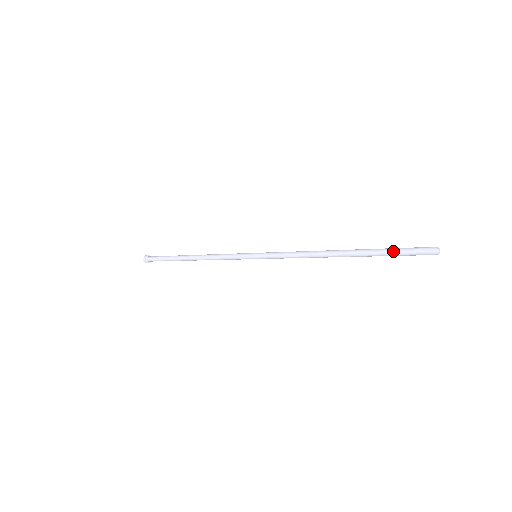
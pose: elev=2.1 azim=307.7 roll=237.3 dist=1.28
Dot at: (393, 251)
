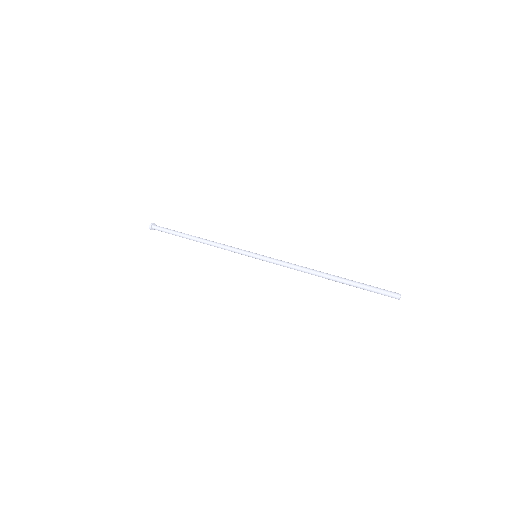
Dot at: (367, 289)
